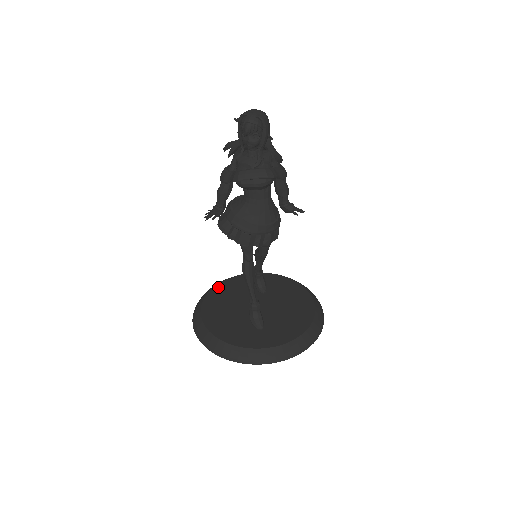
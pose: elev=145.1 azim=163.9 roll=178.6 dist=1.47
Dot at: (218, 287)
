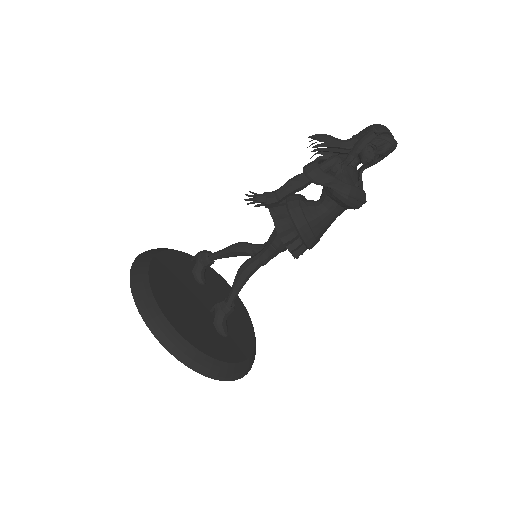
Dot at: (154, 266)
